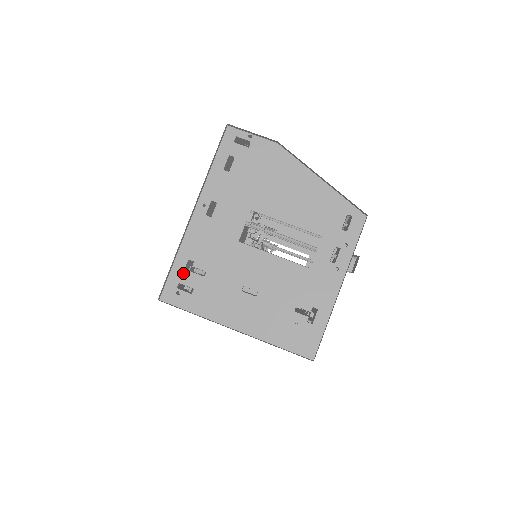
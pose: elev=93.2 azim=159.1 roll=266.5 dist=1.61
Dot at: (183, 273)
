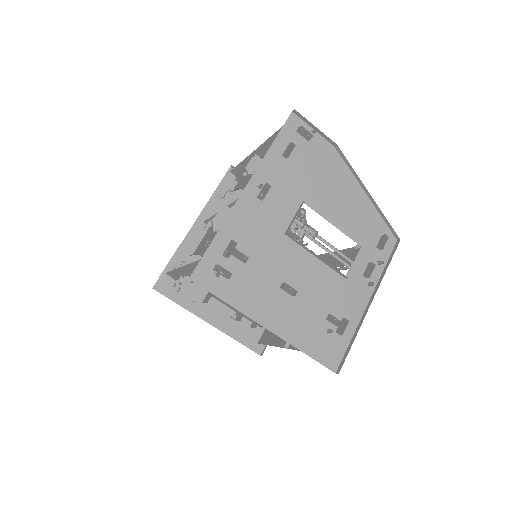
Dot at: (223, 254)
